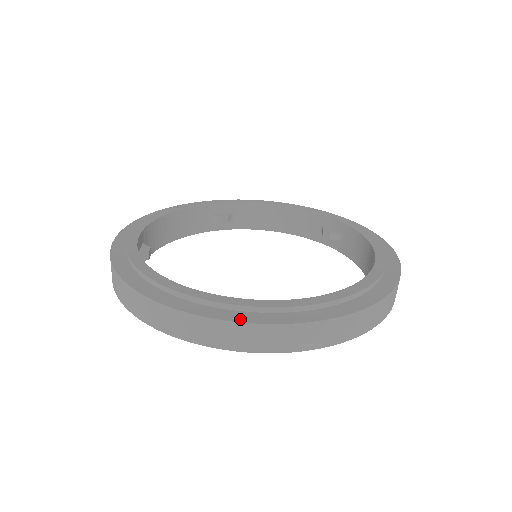
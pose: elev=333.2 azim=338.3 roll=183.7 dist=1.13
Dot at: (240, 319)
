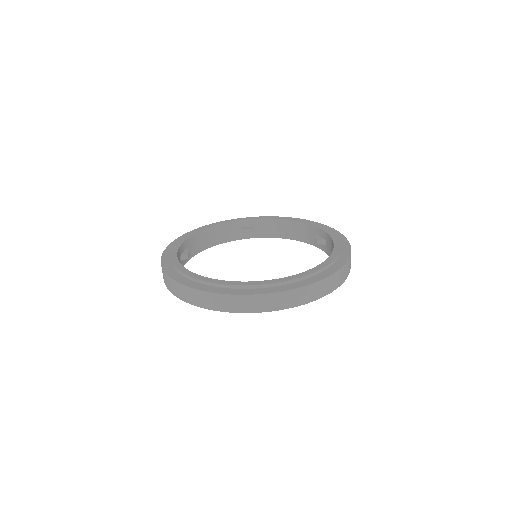
Dot at: (337, 268)
